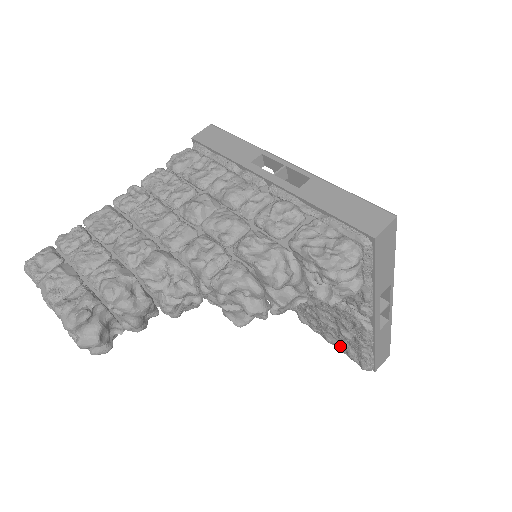
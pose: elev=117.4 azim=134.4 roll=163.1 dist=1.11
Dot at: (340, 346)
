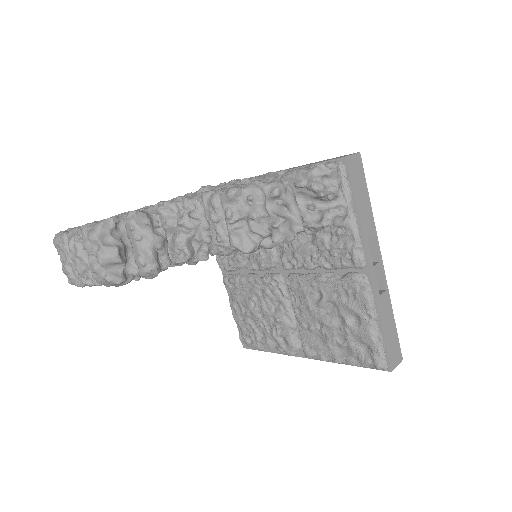
Dot at: (350, 356)
